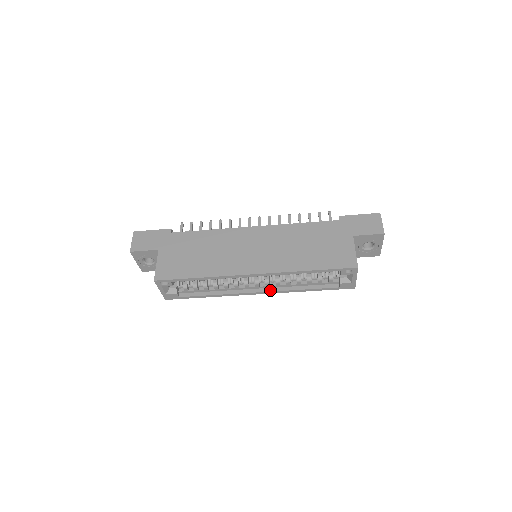
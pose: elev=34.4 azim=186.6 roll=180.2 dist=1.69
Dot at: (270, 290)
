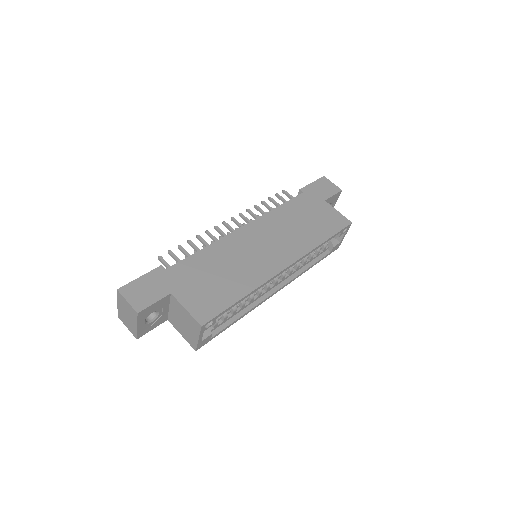
Dot at: (286, 282)
